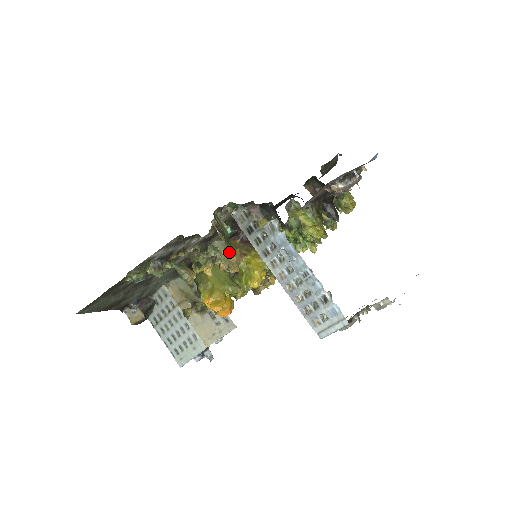
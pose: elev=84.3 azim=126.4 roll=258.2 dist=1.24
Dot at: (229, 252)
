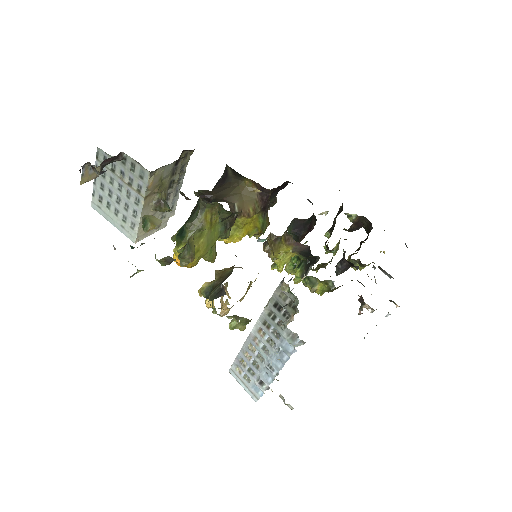
Dot at: (244, 327)
